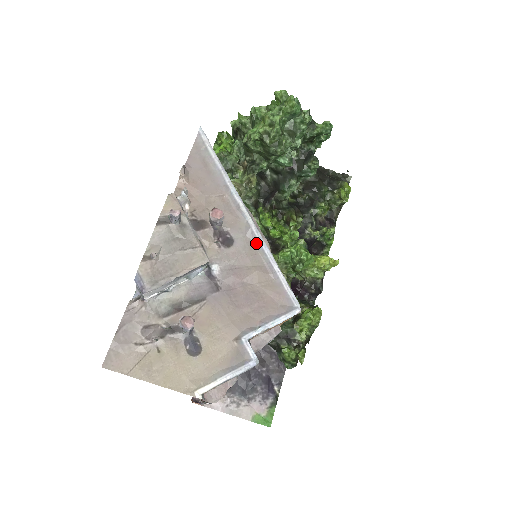
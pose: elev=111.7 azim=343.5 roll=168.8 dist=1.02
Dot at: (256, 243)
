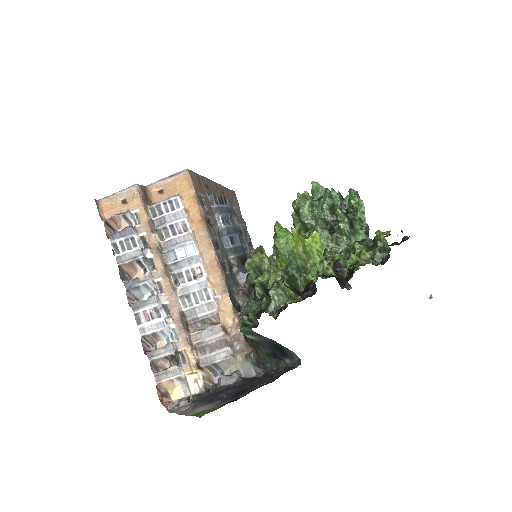
Dot at: occluded
